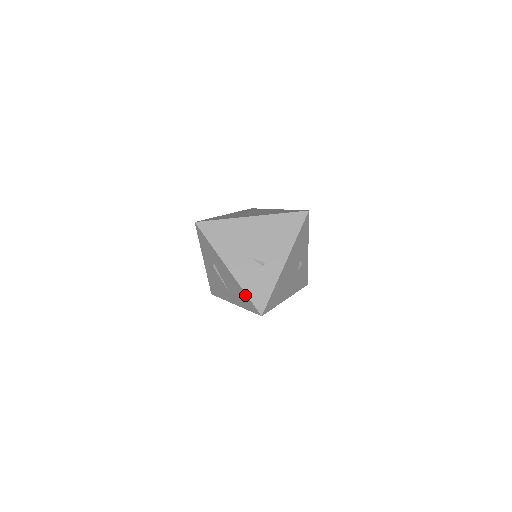
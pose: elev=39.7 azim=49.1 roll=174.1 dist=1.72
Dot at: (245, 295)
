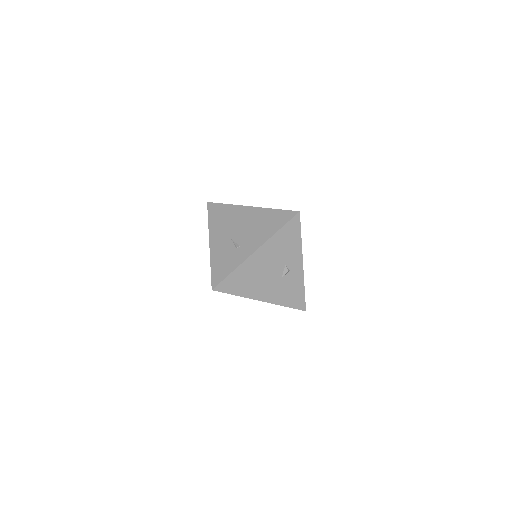
Dot at: (211, 269)
